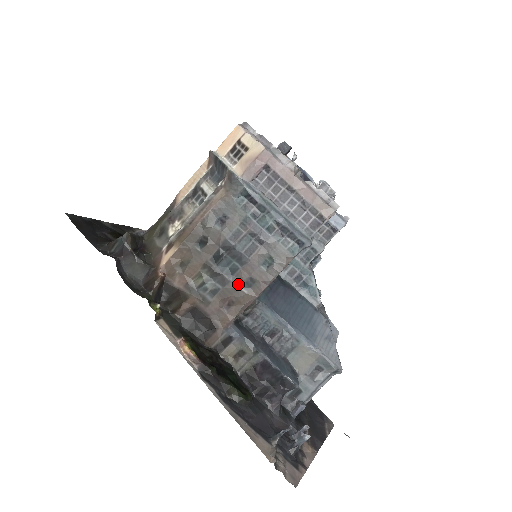
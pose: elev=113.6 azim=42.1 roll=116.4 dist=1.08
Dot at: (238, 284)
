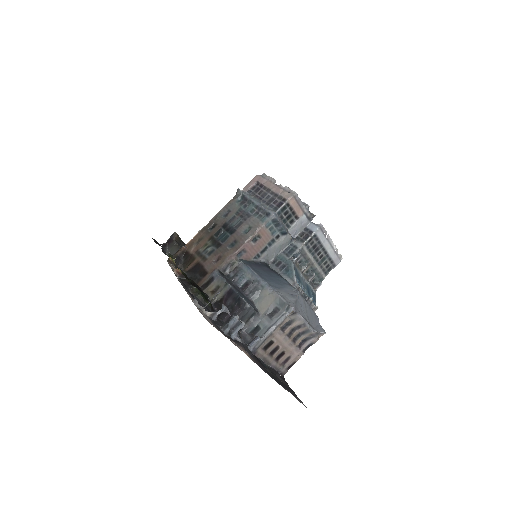
Dot at: (226, 245)
